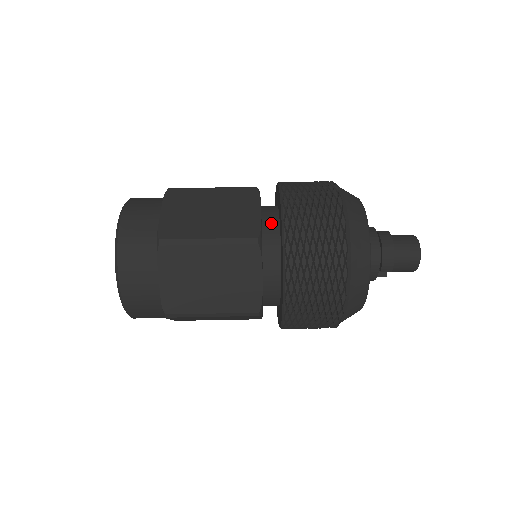
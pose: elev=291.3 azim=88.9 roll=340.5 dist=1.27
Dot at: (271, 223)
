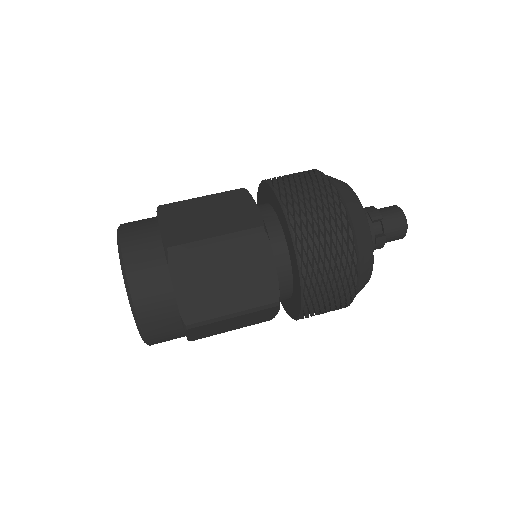
Dot at: occluded
